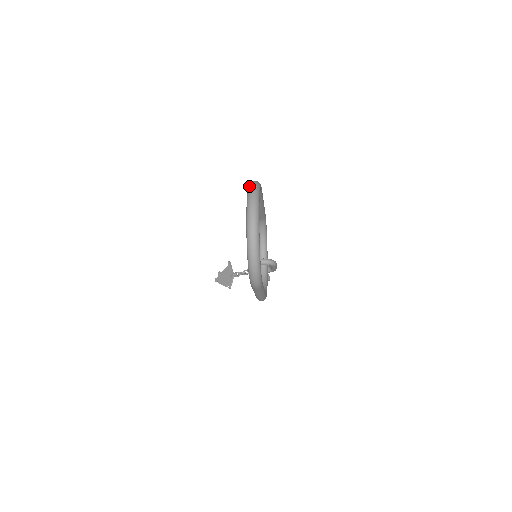
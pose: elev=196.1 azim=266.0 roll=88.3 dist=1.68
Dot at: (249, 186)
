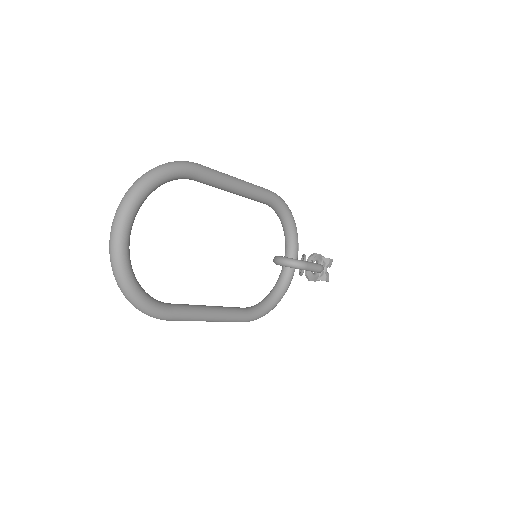
Dot at: (144, 174)
